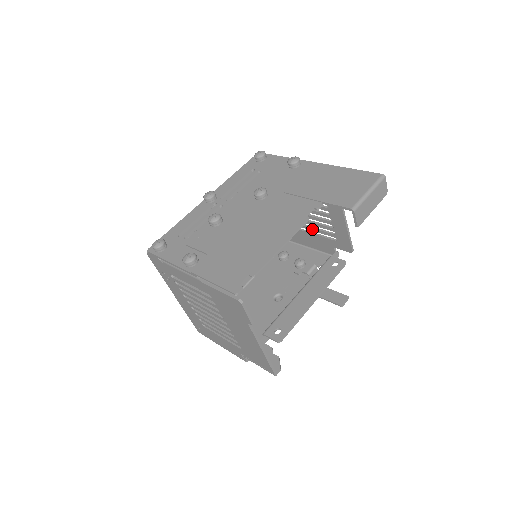
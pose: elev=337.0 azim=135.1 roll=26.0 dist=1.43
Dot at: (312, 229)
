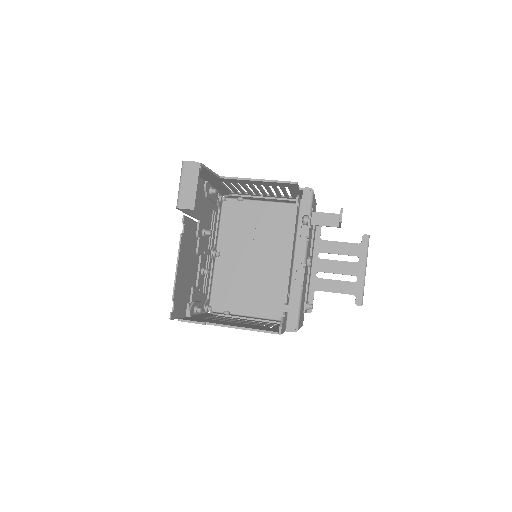
Dot at: (284, 193)
